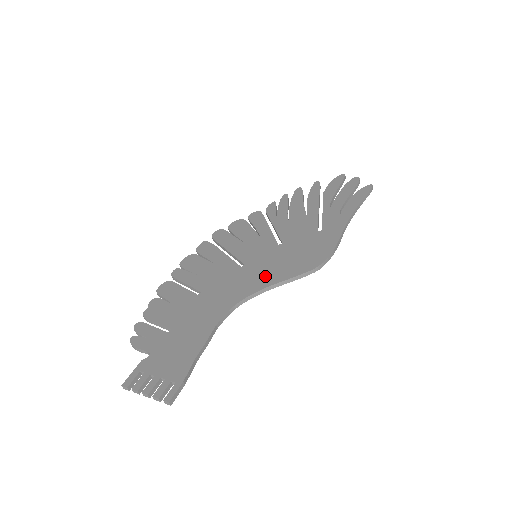
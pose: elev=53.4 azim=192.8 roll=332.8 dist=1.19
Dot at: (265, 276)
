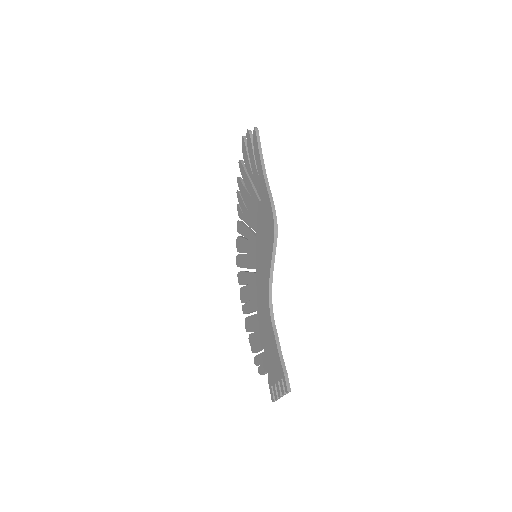
Dot at: (265, 267)
